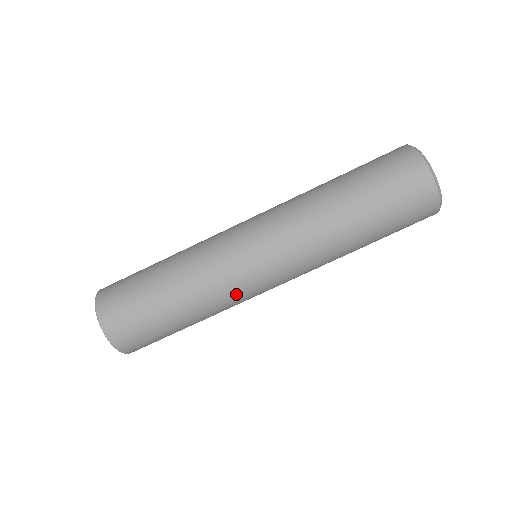
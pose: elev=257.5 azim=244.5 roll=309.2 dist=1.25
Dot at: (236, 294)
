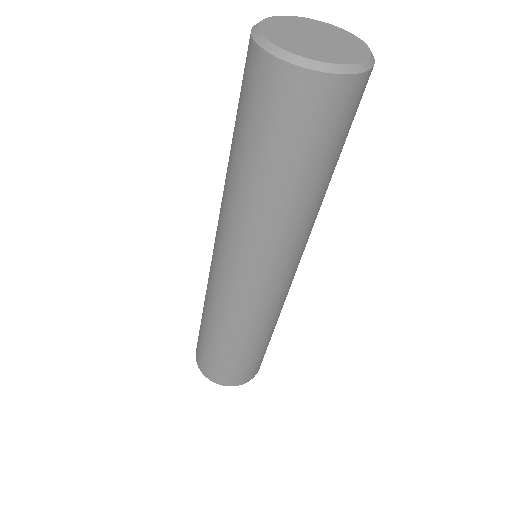
Dot at: (247, 311)
